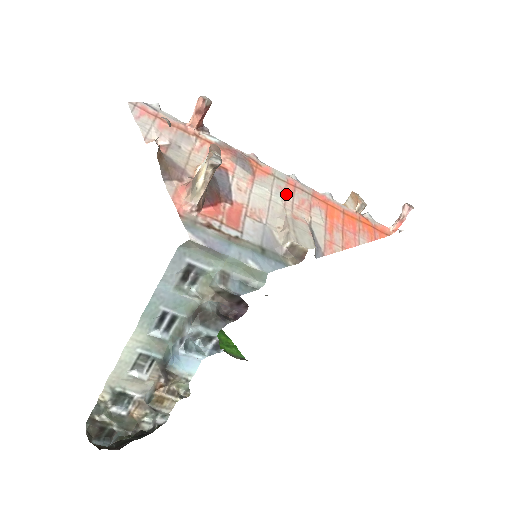
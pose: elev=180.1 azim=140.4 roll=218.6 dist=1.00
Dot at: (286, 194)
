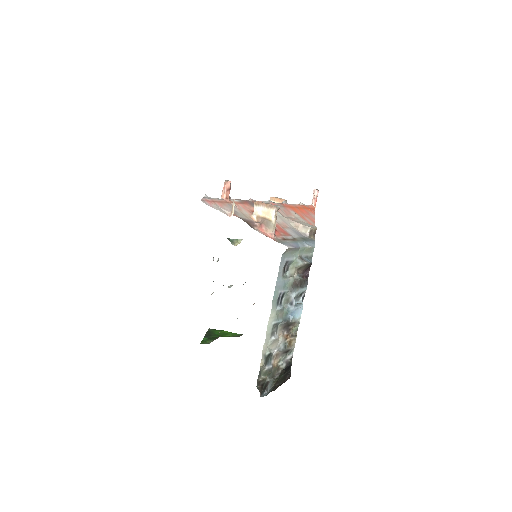
Dot at: (278, 211)
